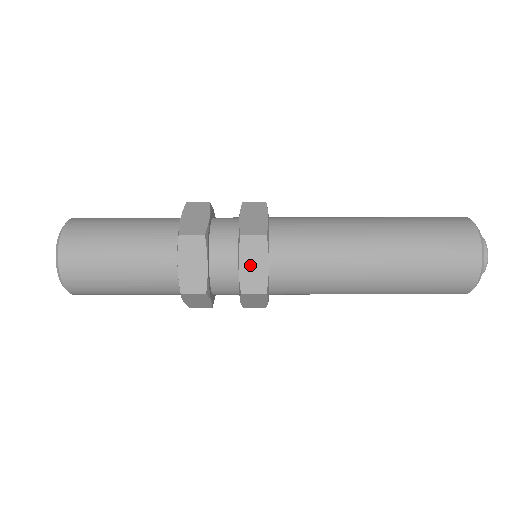
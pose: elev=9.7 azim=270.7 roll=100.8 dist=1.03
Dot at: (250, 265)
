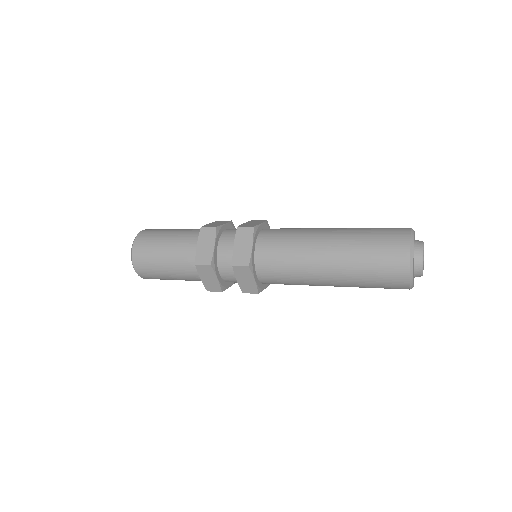
Dot at: (243, 280)
